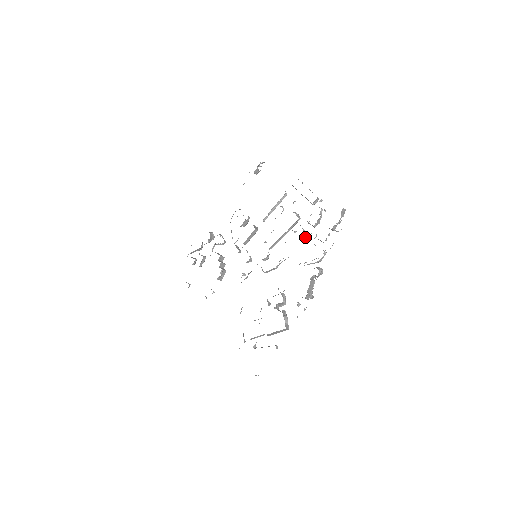
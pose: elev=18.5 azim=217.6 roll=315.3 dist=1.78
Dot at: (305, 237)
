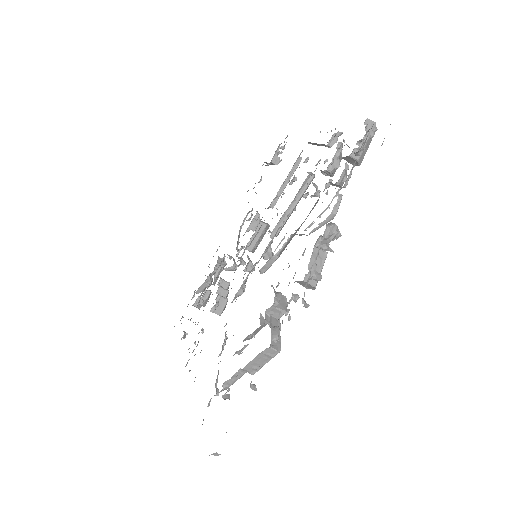
Dot at: (317, 194)
